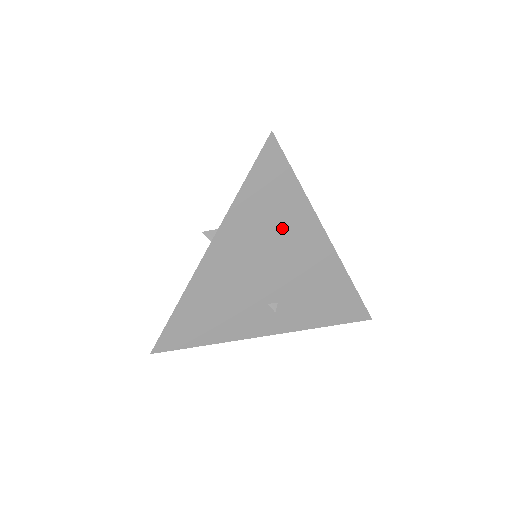
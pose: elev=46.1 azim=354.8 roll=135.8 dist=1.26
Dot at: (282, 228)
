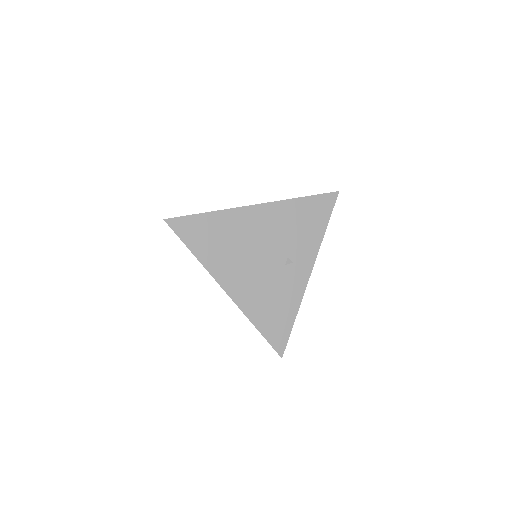
Dot at: (232, 235)
